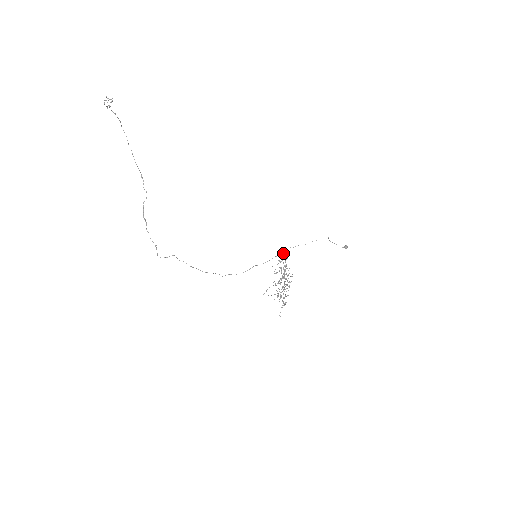
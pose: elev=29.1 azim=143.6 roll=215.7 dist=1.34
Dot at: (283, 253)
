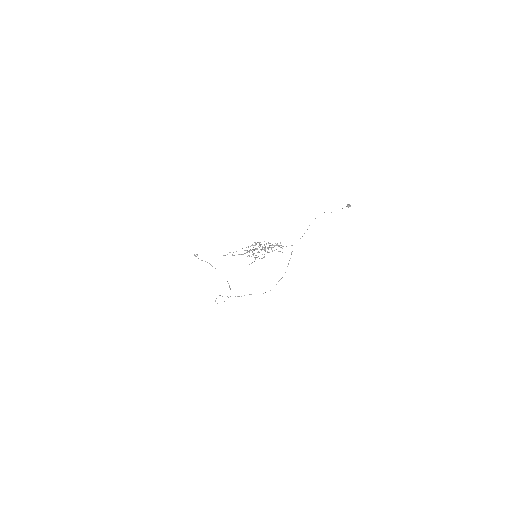
Dot at: occluded
